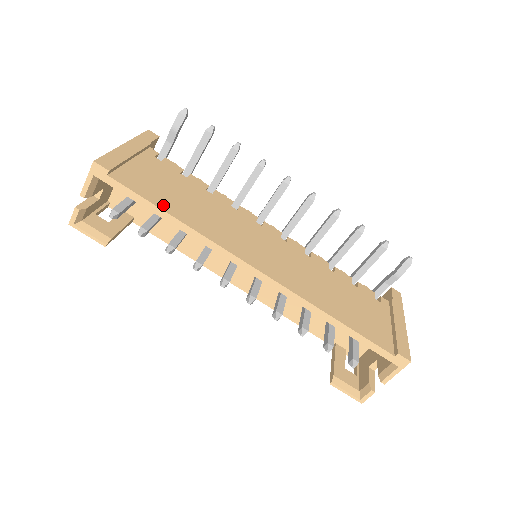
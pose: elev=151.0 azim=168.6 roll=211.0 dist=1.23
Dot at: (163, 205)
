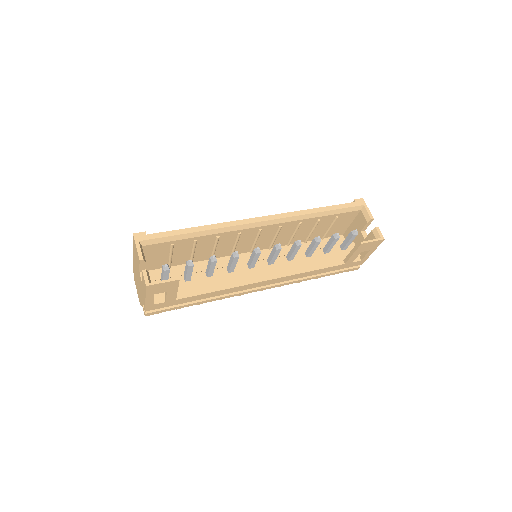
Dot at: occluded
